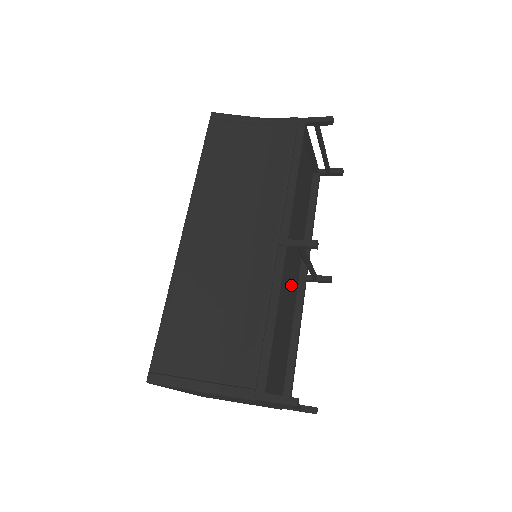
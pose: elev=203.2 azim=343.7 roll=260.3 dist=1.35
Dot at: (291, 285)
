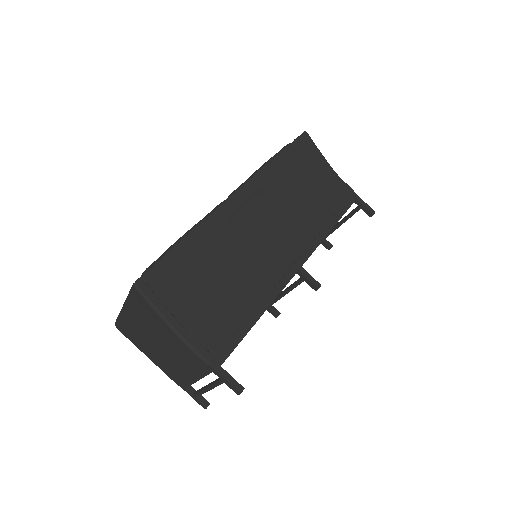
Dot at: occluded
